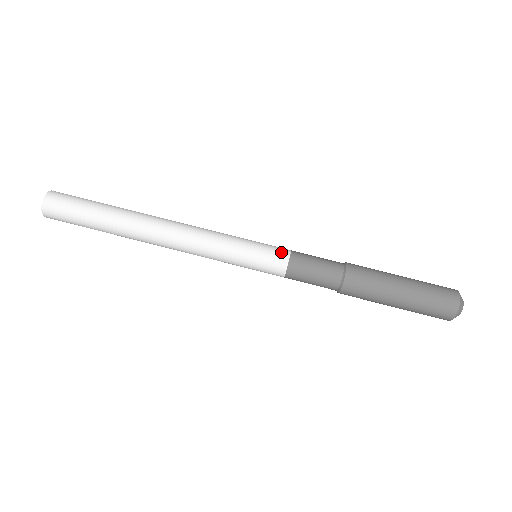
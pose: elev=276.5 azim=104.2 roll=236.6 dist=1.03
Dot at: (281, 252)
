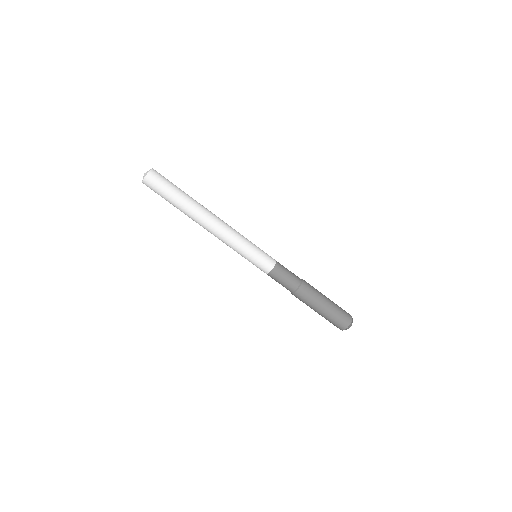
Dot at: (272, 258)
